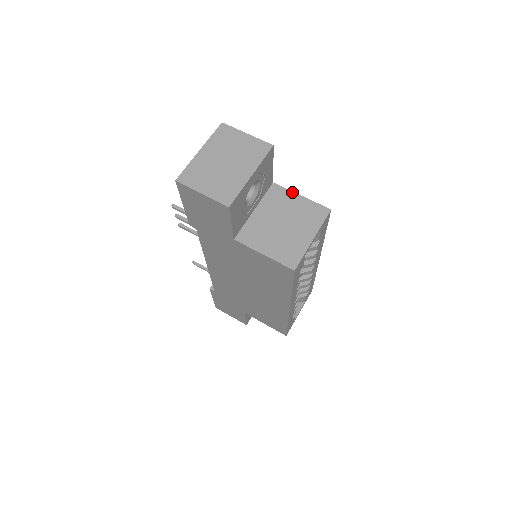
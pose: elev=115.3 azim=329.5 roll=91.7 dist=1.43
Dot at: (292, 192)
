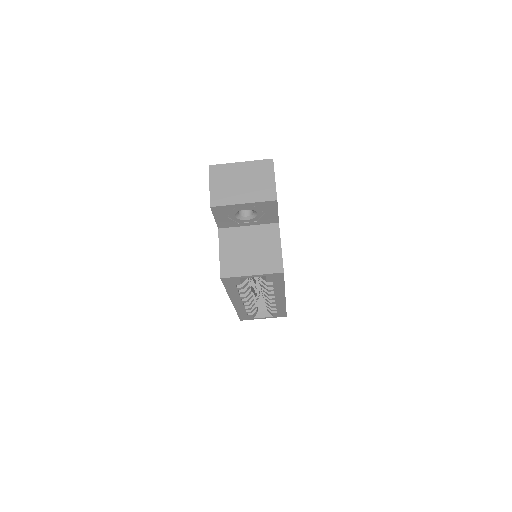
Dot at: (280, 239)
